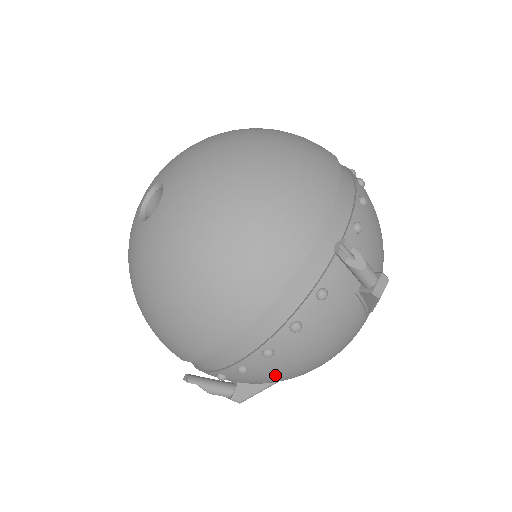
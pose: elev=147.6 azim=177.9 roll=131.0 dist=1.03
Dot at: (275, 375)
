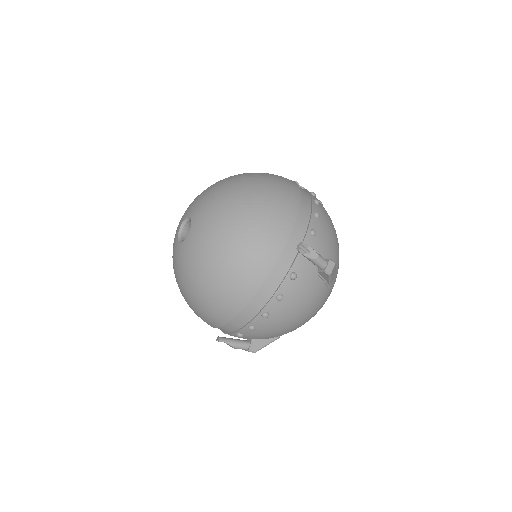
Dot at: (273, 330)
